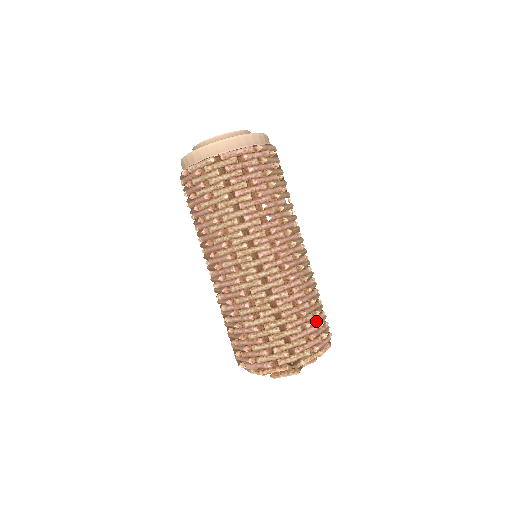
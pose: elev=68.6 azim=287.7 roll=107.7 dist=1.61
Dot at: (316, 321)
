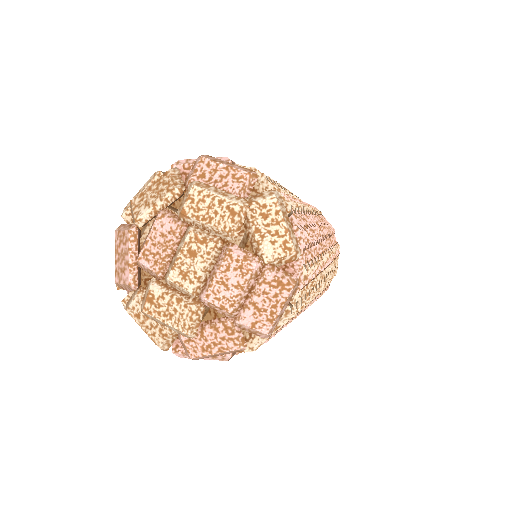
Dot at: (308, 253)
